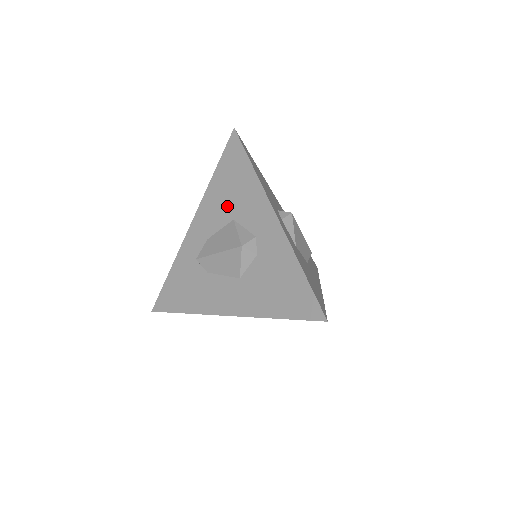
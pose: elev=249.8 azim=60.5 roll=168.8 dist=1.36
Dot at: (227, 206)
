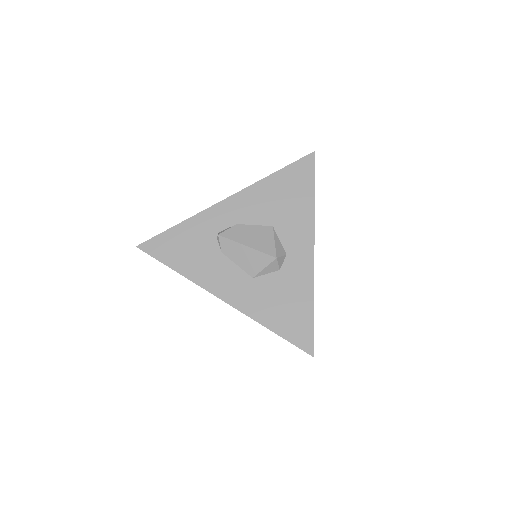
Dot at: (273, 210)
